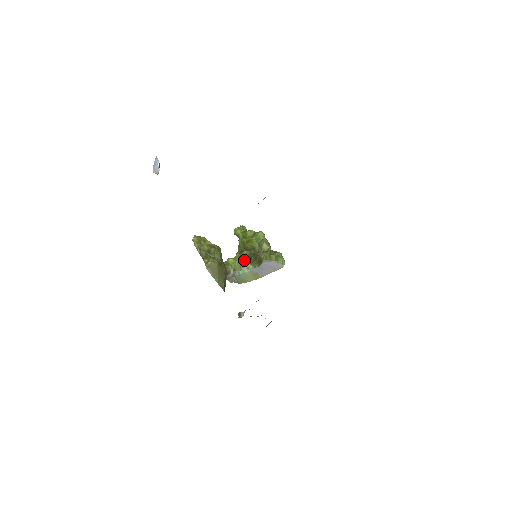
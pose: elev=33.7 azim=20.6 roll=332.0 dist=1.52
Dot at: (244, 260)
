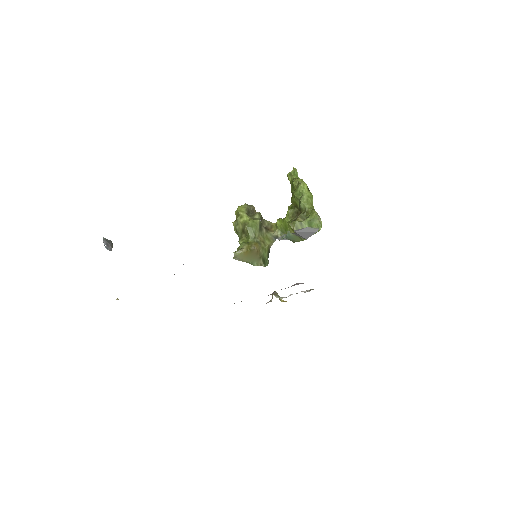
Dot at: (287, 223)
